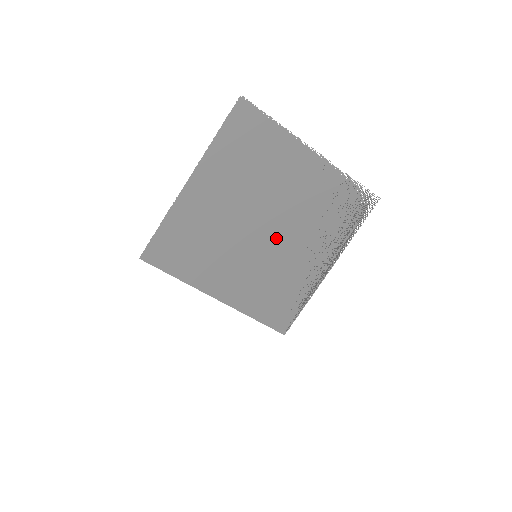
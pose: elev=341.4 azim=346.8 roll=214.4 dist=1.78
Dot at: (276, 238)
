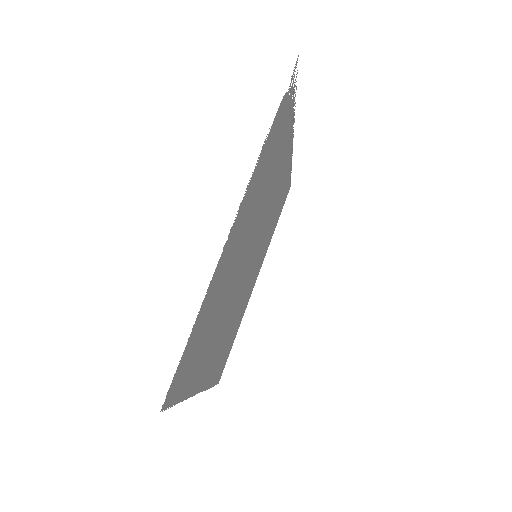
Dot at: (257, 237)
